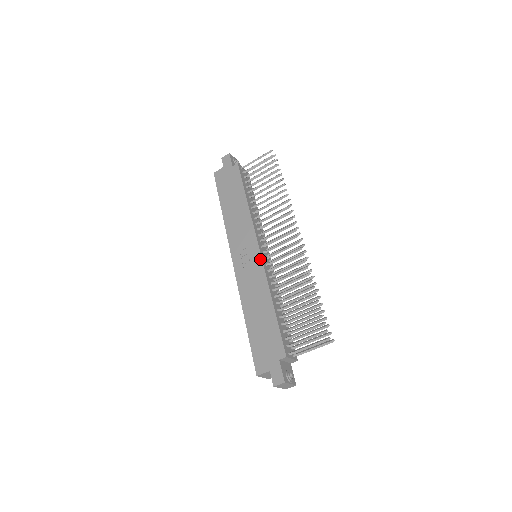
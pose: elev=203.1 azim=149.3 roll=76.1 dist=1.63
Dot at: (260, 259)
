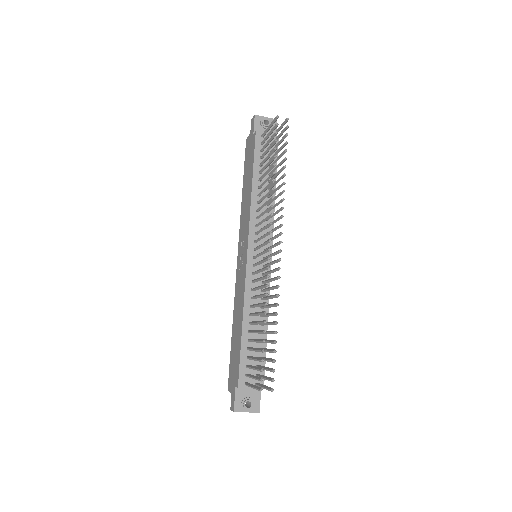
Dot at: (245, 267)
